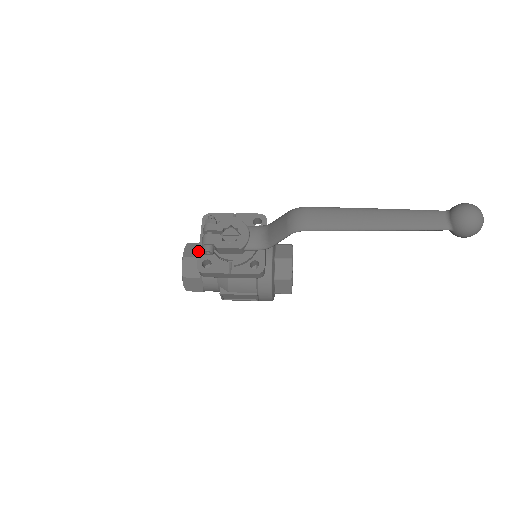
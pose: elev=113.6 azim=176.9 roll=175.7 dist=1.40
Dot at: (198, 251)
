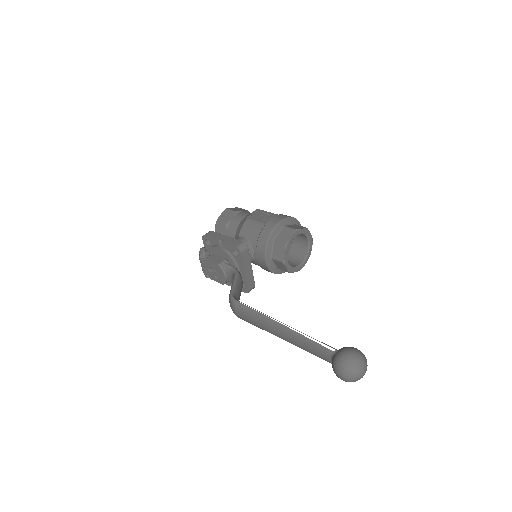
Dot at: occluded
